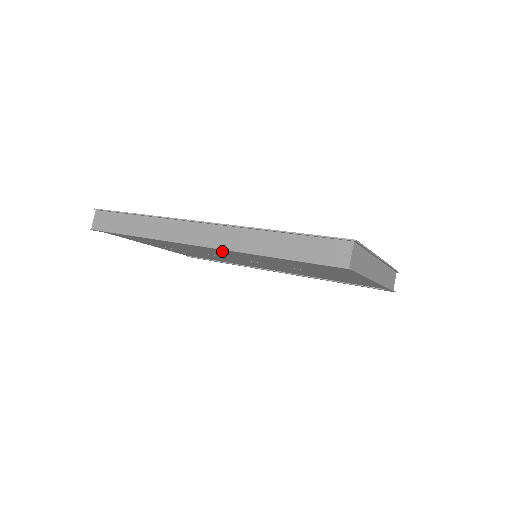
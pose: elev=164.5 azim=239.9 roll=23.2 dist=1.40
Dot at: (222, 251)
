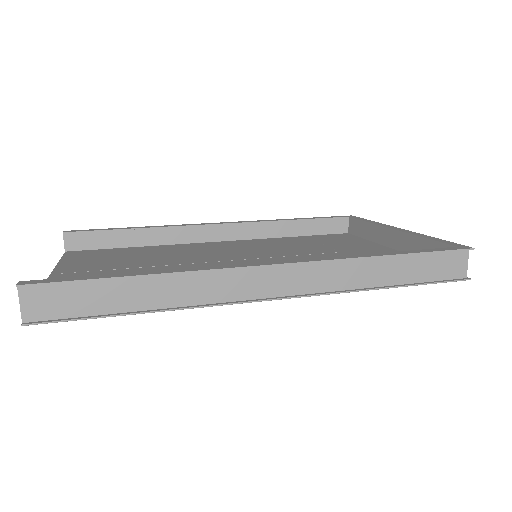
Dot at: occluded
